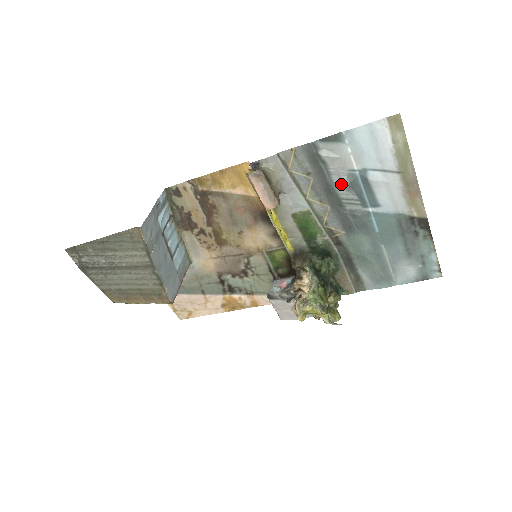
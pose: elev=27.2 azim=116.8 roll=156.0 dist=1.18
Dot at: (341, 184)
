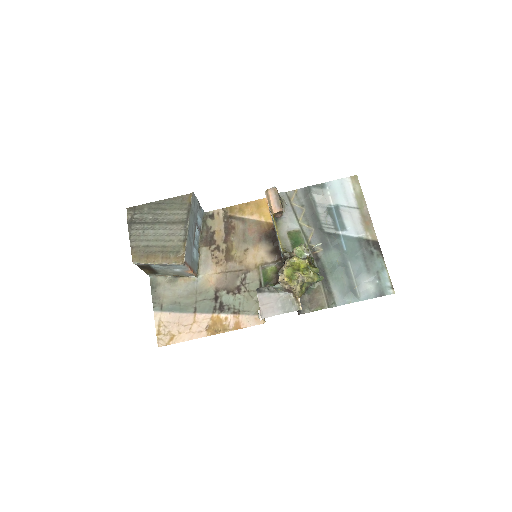
Dot at: (322, 214)
